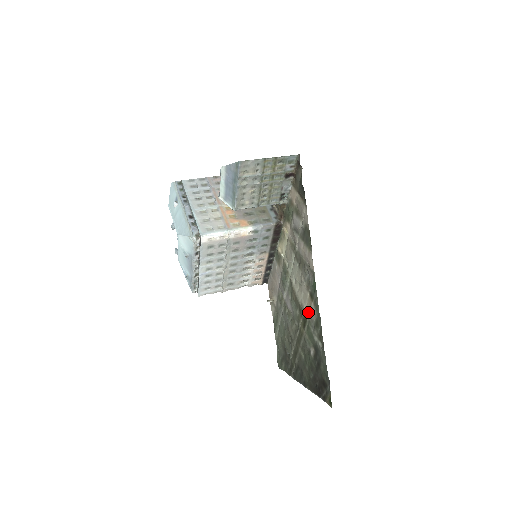
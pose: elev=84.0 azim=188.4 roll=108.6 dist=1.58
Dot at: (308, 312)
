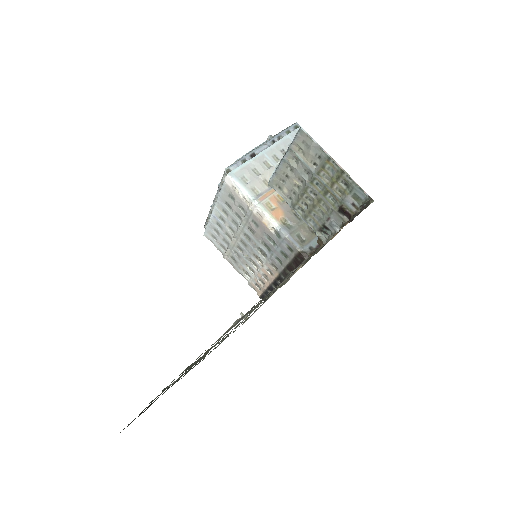
Dot at: occluded
